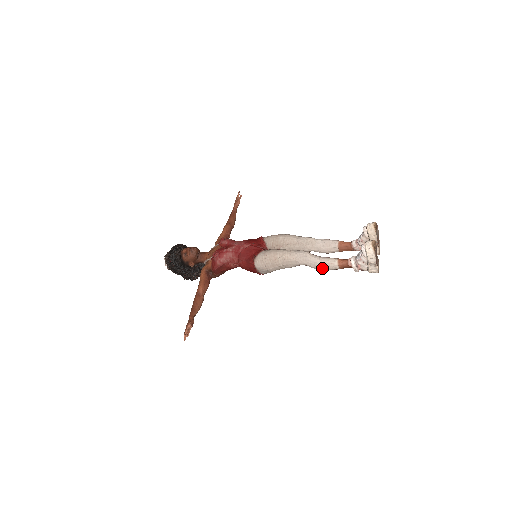
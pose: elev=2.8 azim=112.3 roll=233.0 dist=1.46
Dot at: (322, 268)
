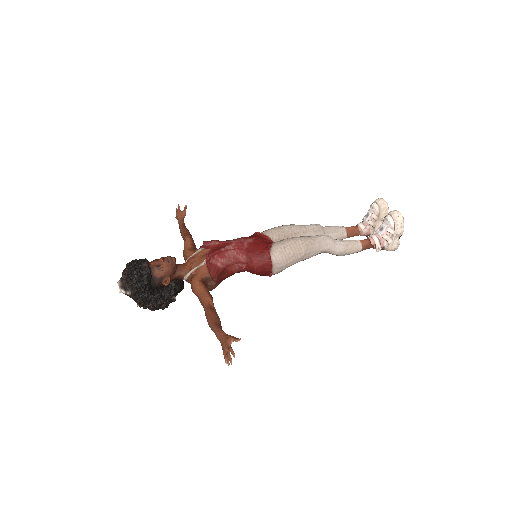
Dot at: (346, 251)
